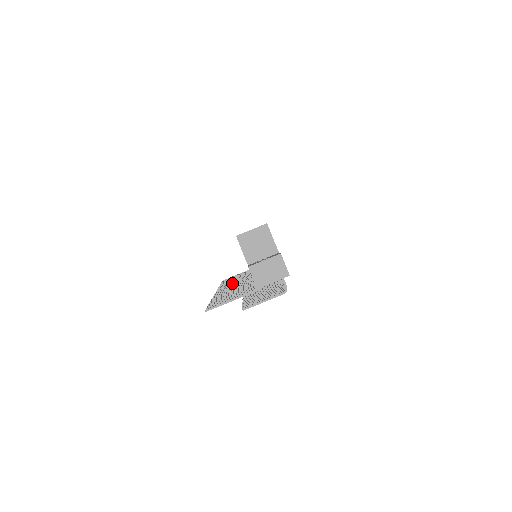
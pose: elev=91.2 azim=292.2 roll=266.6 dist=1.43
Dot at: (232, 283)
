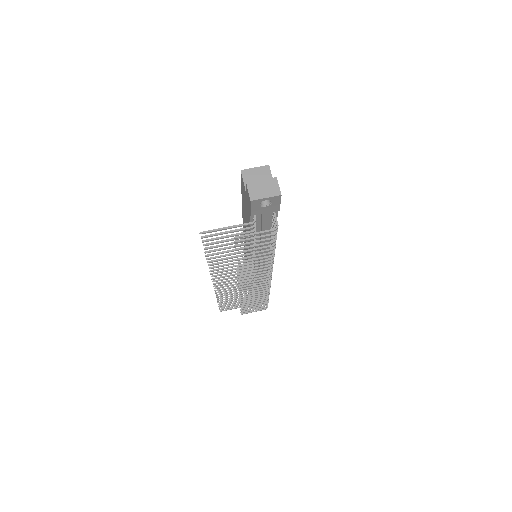
Dot at: (229, 282)
